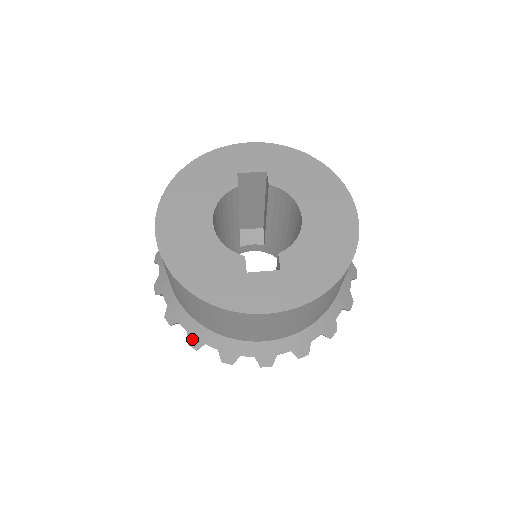
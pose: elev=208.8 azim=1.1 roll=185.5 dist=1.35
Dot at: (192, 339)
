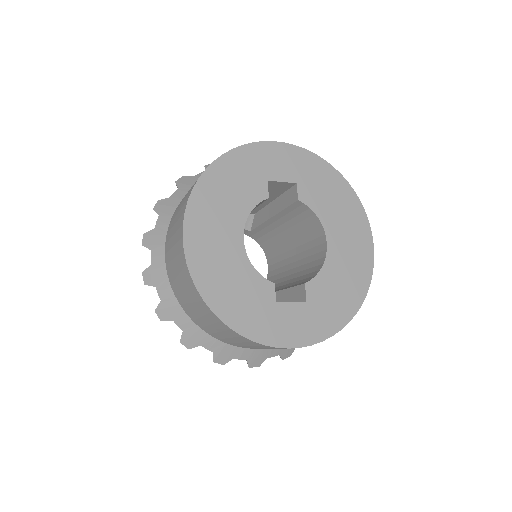
Dot at: (186, 339)
